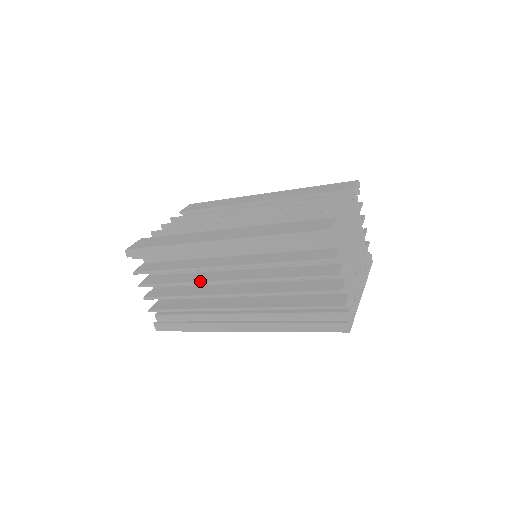
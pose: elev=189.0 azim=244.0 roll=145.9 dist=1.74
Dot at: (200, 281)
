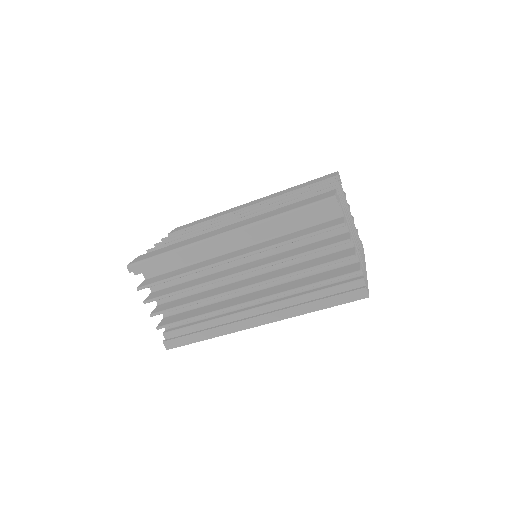
Dot at: (210, 280)
